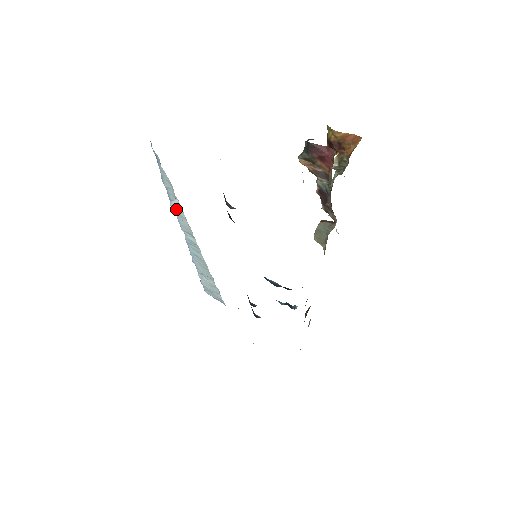
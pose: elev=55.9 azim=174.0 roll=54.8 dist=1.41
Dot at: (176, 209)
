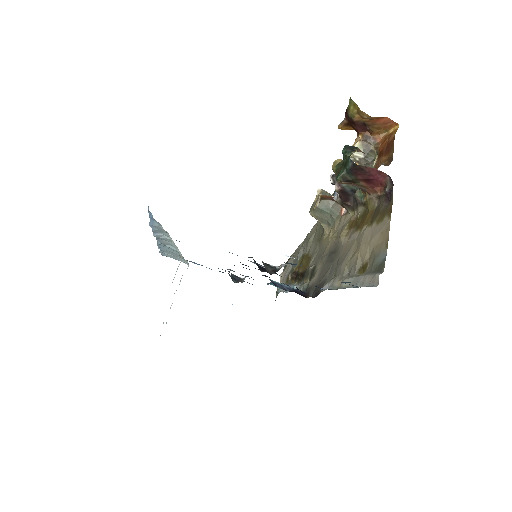
Dot at: (160, 237)
